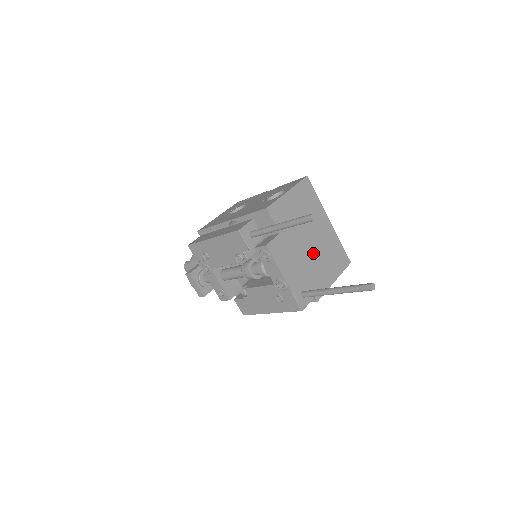
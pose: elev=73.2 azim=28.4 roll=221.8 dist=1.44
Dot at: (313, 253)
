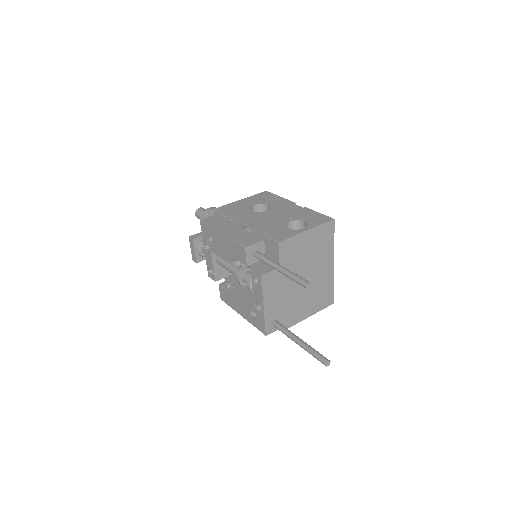
Dot at: (302, 289)
